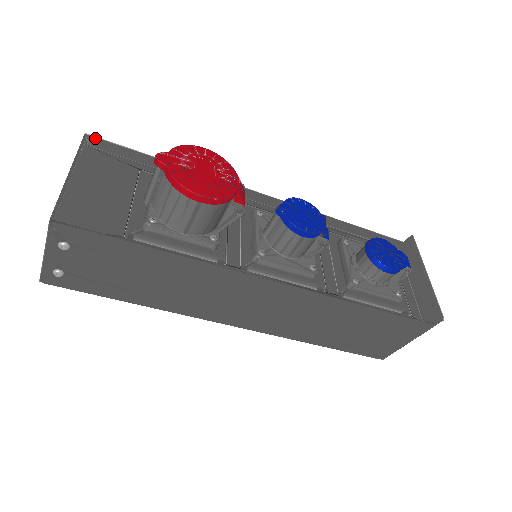
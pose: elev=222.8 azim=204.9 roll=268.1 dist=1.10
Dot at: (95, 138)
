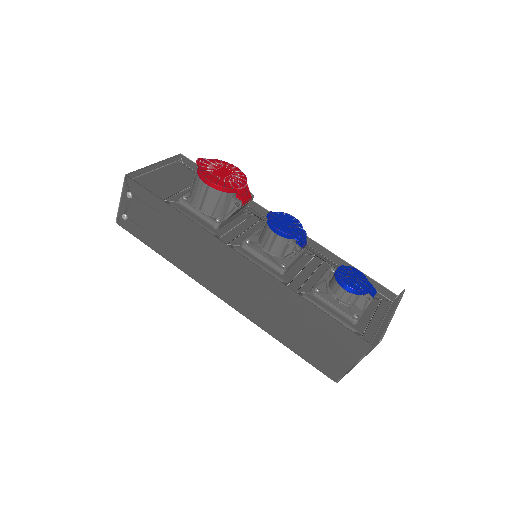
Dot at: (185, 157)
